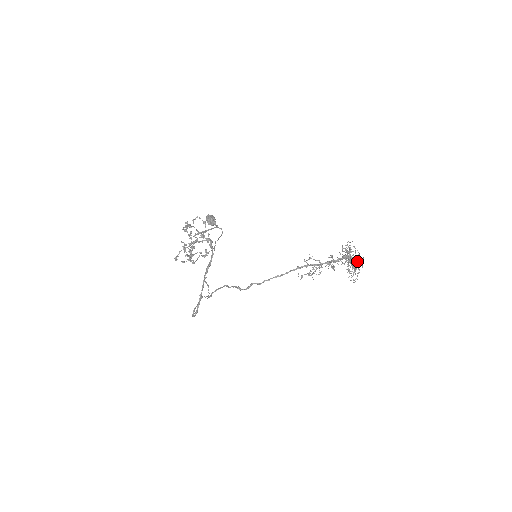
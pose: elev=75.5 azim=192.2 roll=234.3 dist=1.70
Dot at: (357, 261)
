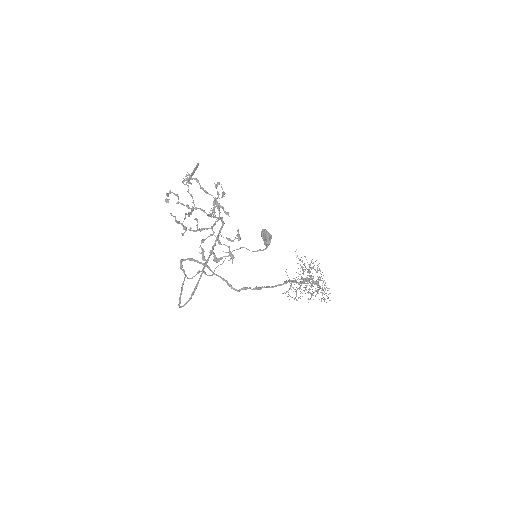
Dot at: occluded
